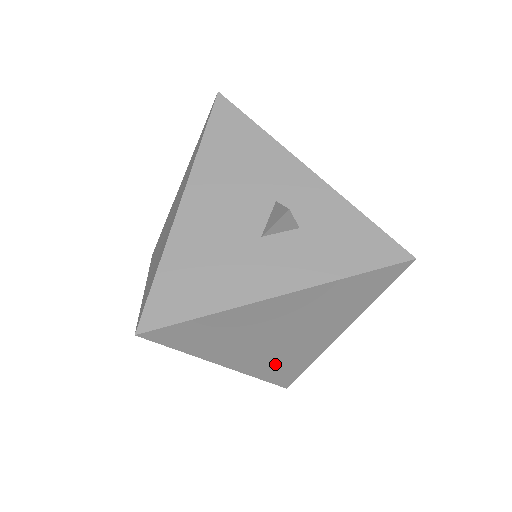
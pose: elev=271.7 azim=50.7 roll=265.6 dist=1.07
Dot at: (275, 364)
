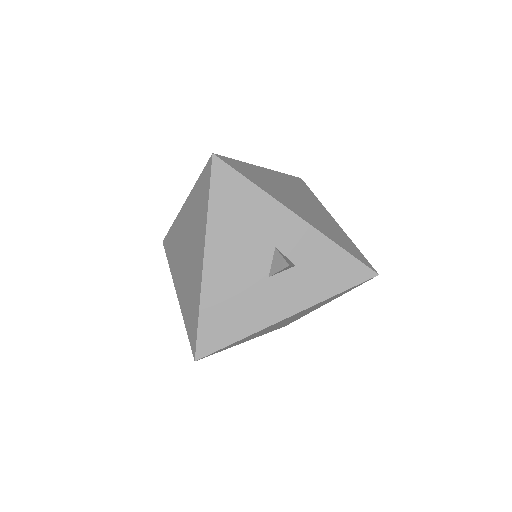
Dot at: (280, 326)
